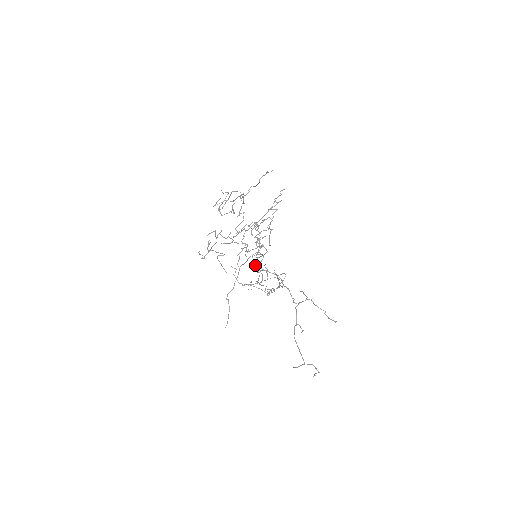
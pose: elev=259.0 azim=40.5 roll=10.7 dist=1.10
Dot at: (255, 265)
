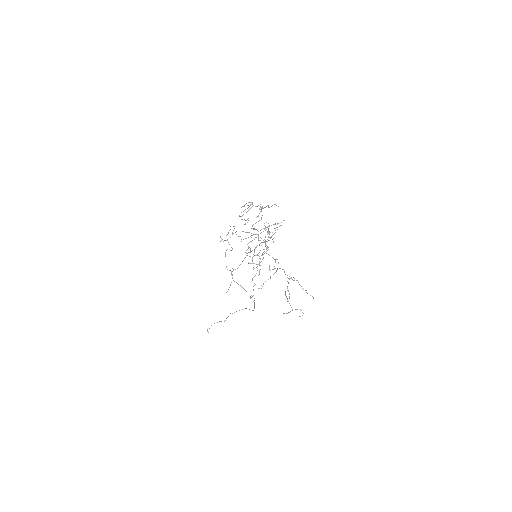
Dot at: occluded
